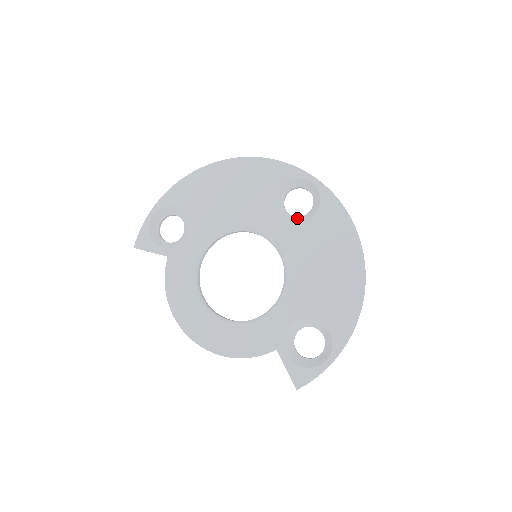
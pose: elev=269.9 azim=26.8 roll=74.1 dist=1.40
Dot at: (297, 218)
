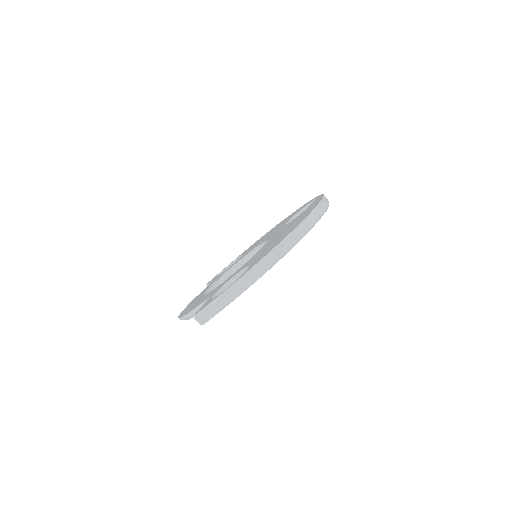
Dot at: occluded
